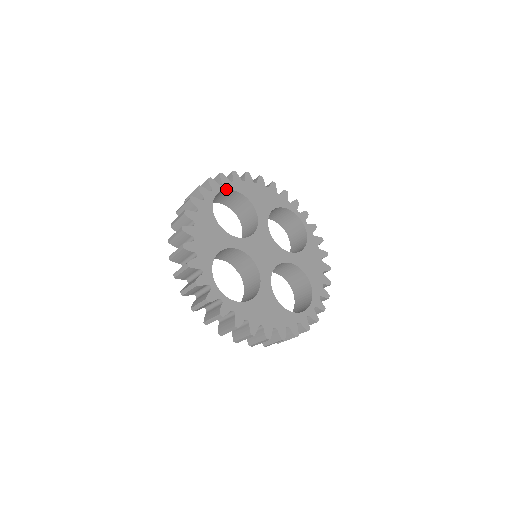
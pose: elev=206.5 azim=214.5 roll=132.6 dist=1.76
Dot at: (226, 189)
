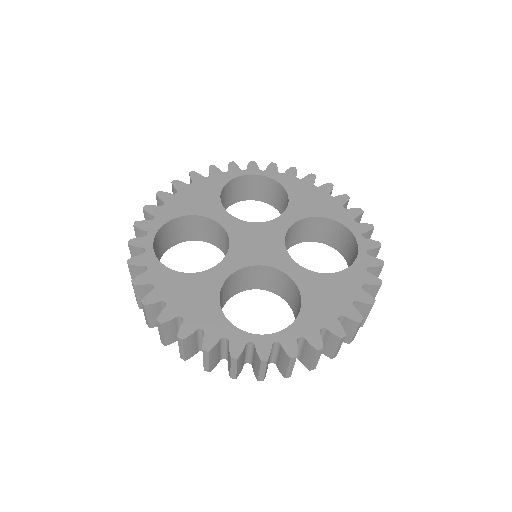
Dot at: (265, 176)
